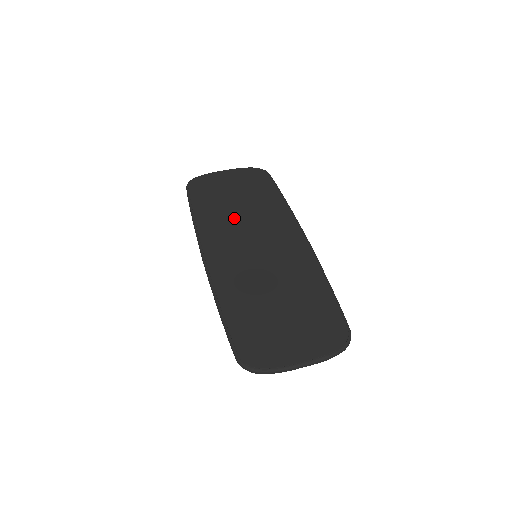
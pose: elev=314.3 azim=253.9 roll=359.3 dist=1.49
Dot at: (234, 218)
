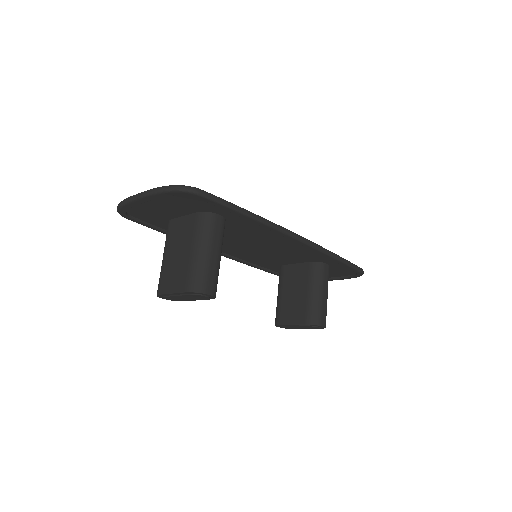
Dot at: occluded
